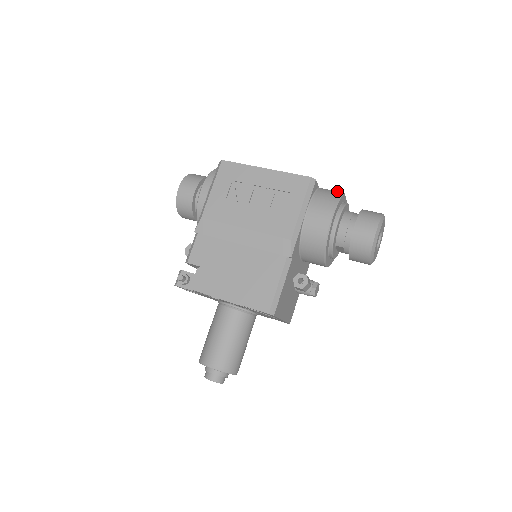
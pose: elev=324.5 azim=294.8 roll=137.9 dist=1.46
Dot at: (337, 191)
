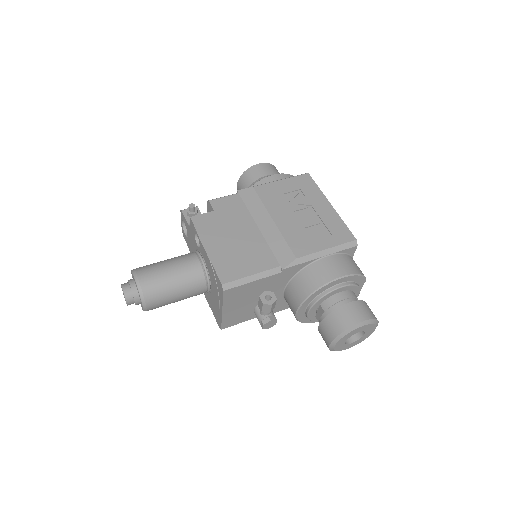
Dot at: occluded
